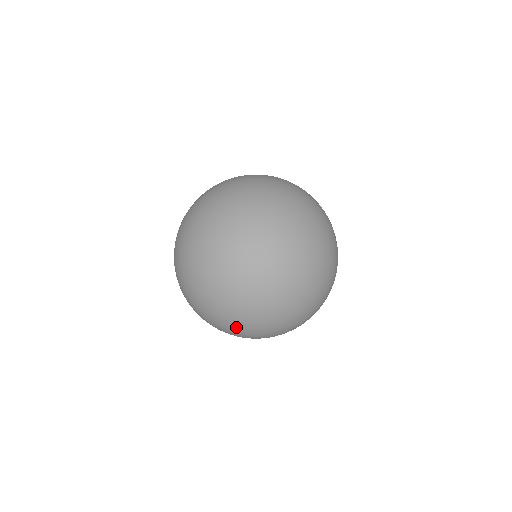
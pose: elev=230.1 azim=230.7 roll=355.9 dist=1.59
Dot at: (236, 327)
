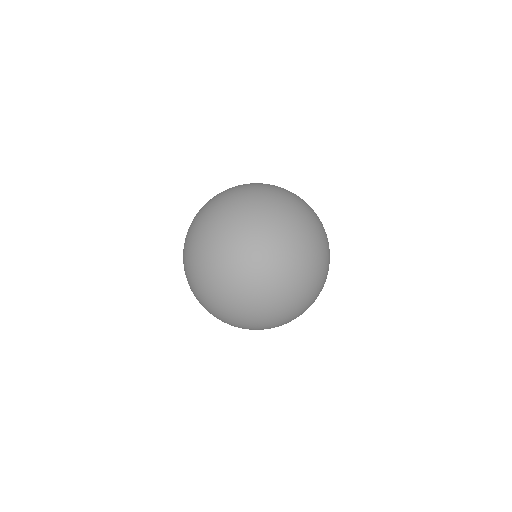
Dot at: occluded
